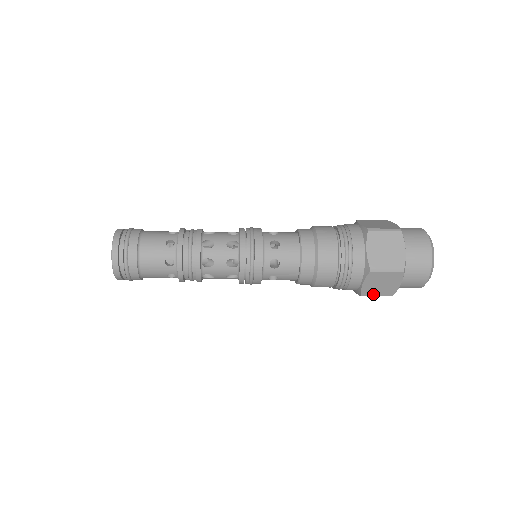
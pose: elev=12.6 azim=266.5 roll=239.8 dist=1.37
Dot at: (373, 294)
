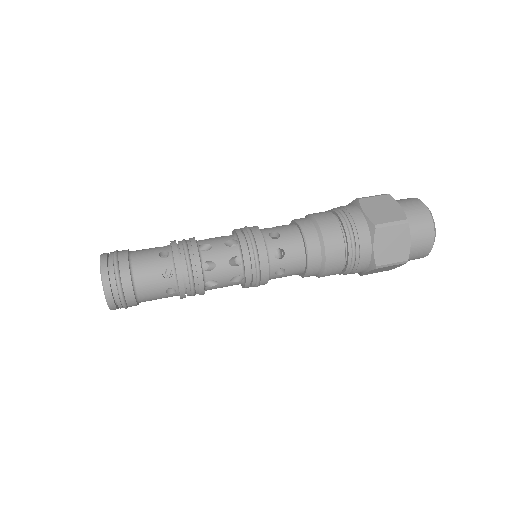
Dot at: (372, 273)
